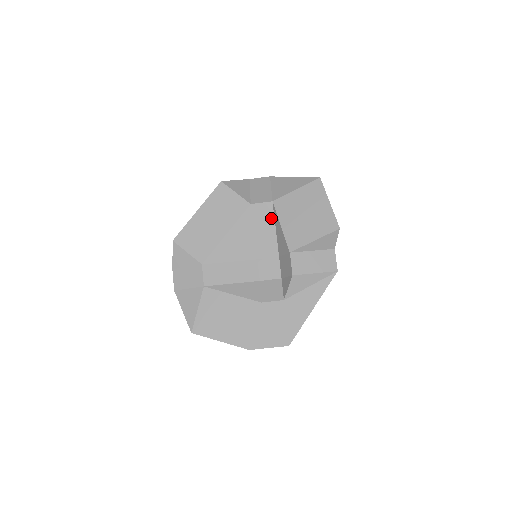
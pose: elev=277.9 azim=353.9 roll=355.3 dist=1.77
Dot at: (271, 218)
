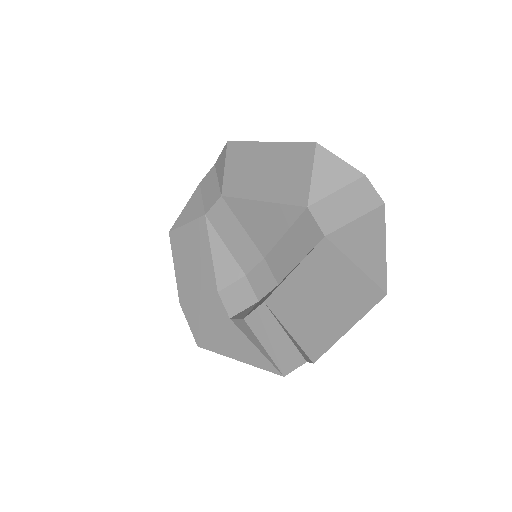
Dot at: (307, 247)
